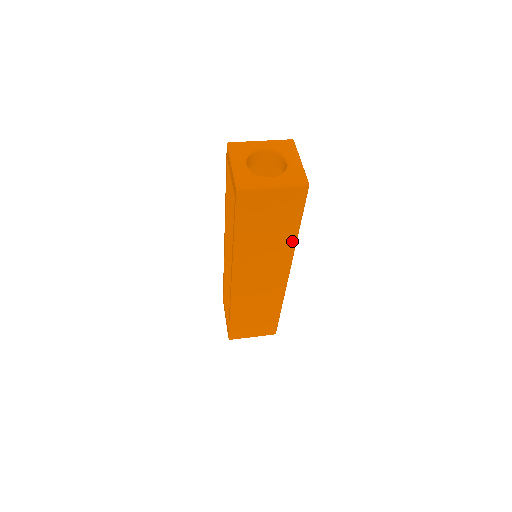
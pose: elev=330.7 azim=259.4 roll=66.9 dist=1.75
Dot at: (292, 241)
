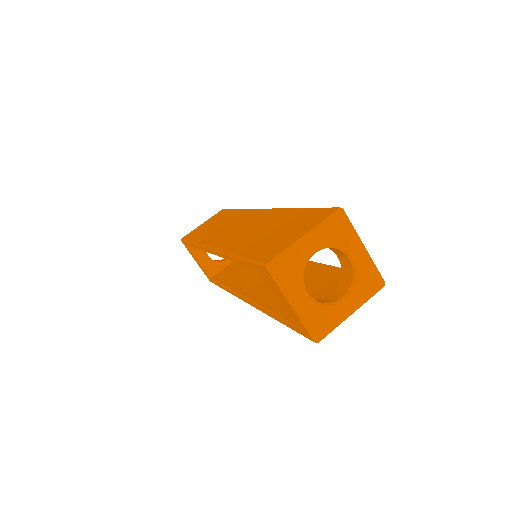
Dot at: occluded
